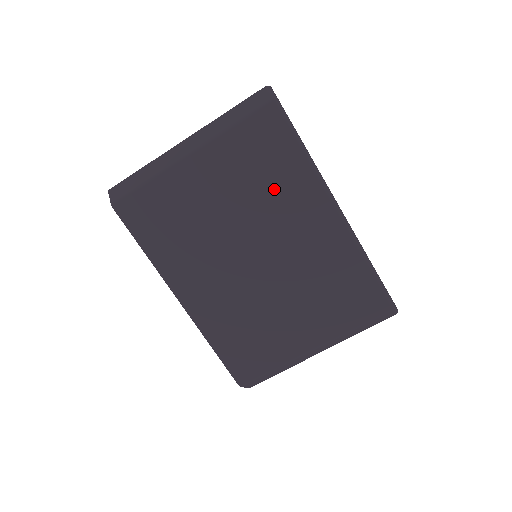
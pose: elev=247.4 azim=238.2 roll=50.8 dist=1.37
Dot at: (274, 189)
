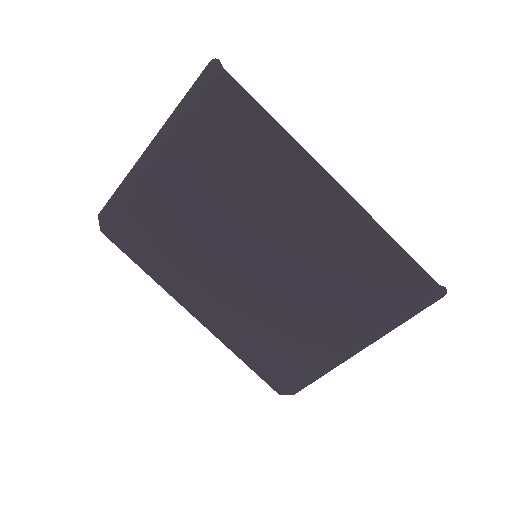
Dot at: (250, 178)
